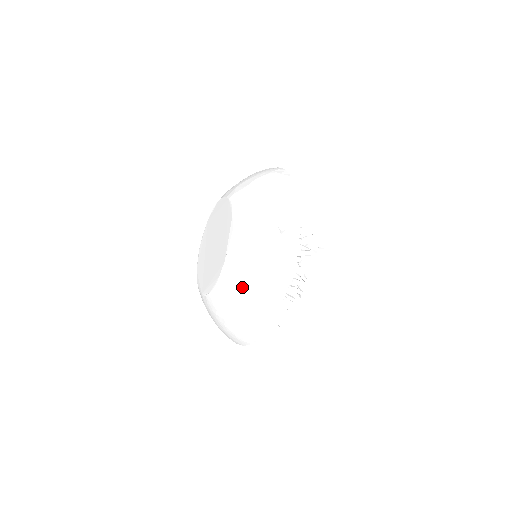
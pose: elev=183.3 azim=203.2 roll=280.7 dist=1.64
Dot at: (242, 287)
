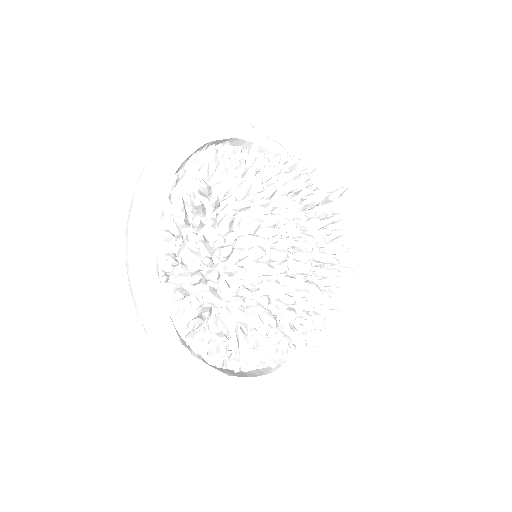
Dot at: occluded
